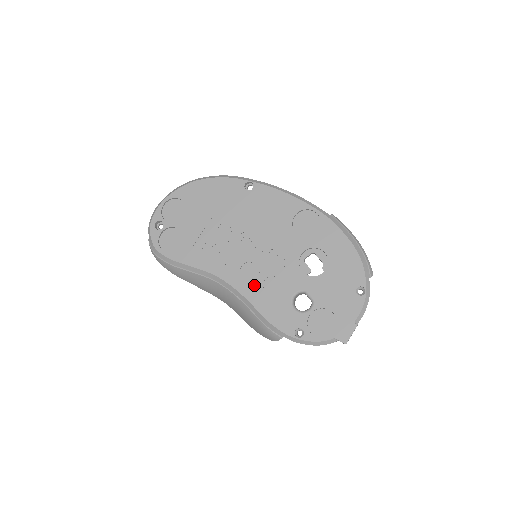
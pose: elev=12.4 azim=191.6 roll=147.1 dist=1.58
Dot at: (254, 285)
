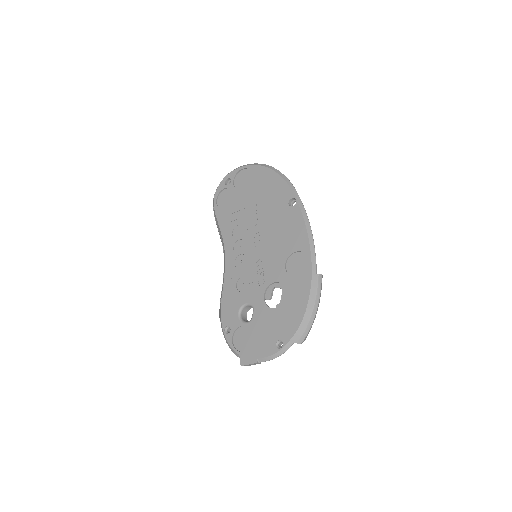
Dot at: (235, 274)
